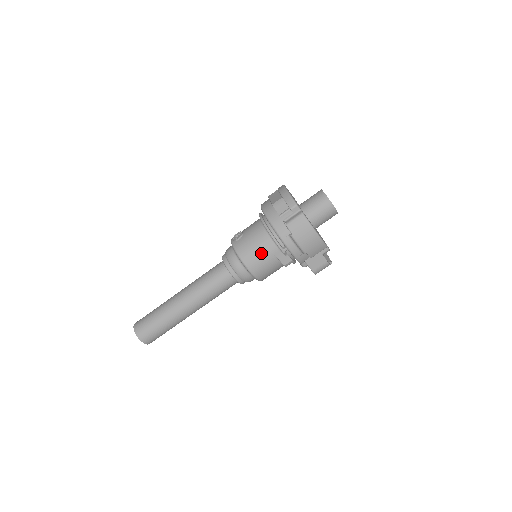
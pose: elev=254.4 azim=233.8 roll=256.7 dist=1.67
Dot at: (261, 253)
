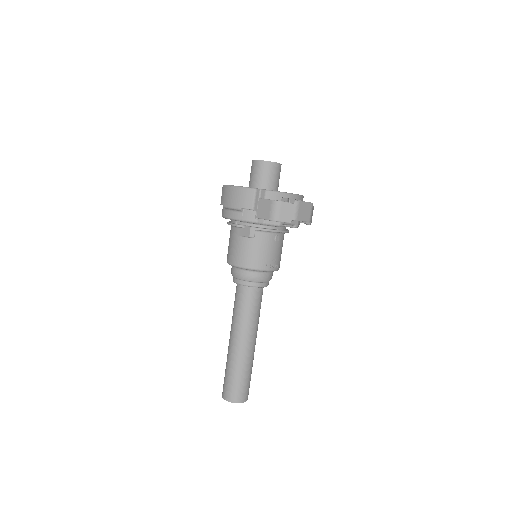
Dot at: (231, 243)
